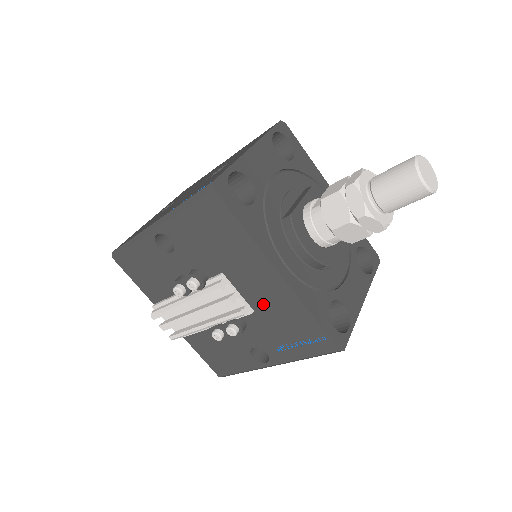
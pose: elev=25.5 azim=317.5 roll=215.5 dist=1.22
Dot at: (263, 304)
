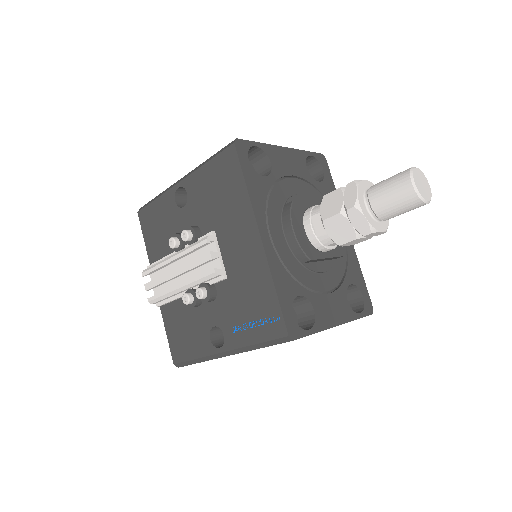
Dot at: (237, 270)
